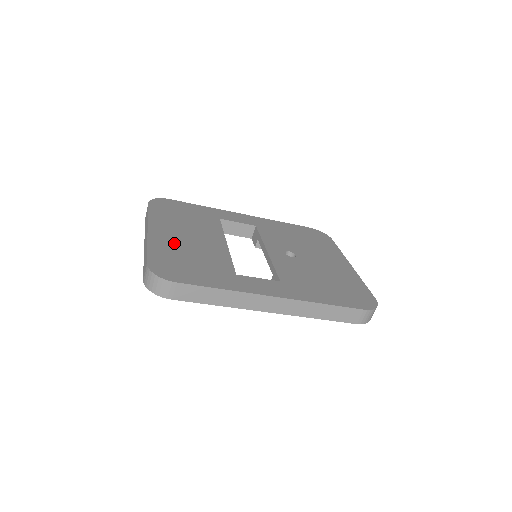
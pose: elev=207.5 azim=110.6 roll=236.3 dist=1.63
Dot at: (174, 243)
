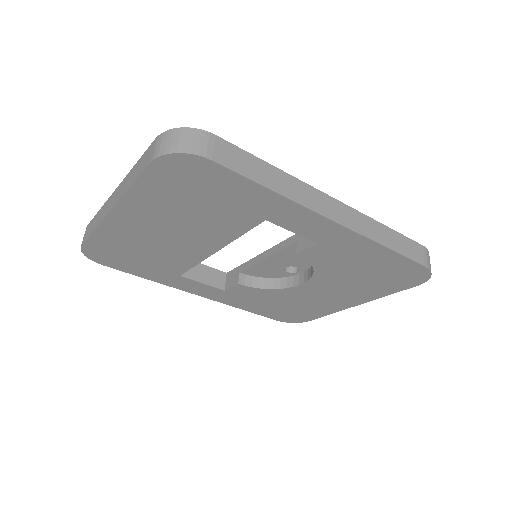
Dot at: occluded
